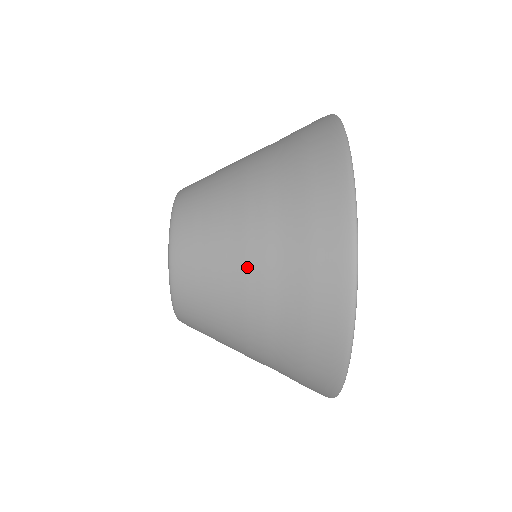
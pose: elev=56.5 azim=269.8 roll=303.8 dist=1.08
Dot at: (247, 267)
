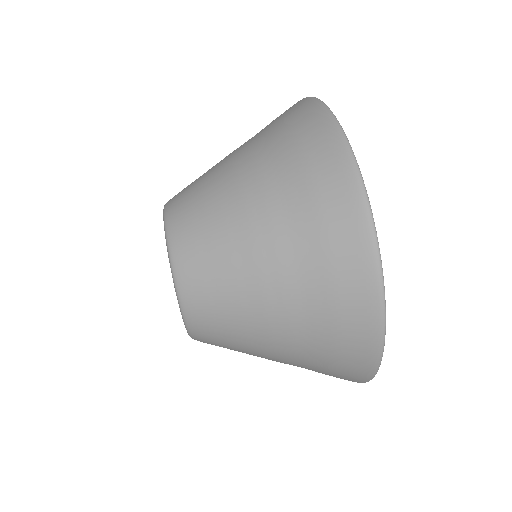
Dot at: (231, 155)
